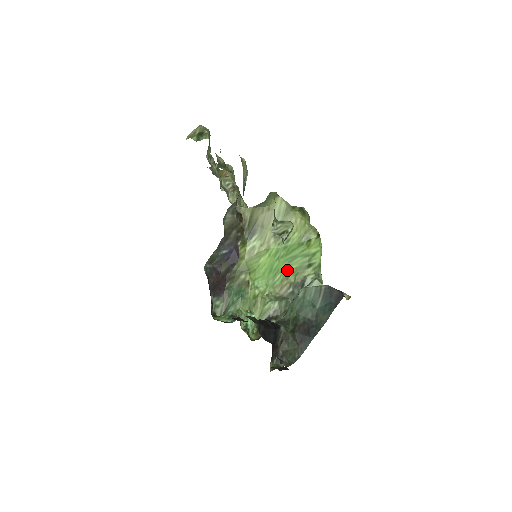
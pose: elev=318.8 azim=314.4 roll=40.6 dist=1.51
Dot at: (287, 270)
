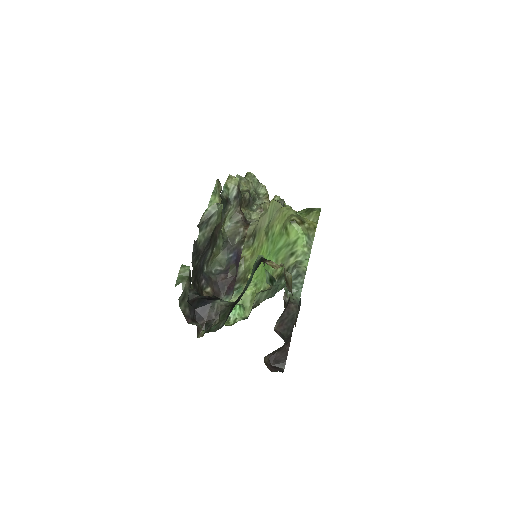
Dot at: occluded
